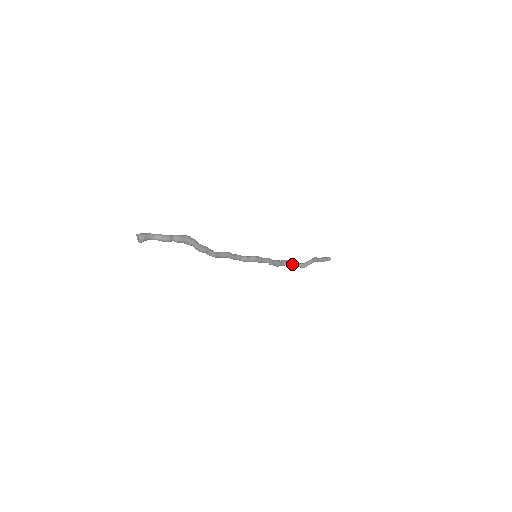
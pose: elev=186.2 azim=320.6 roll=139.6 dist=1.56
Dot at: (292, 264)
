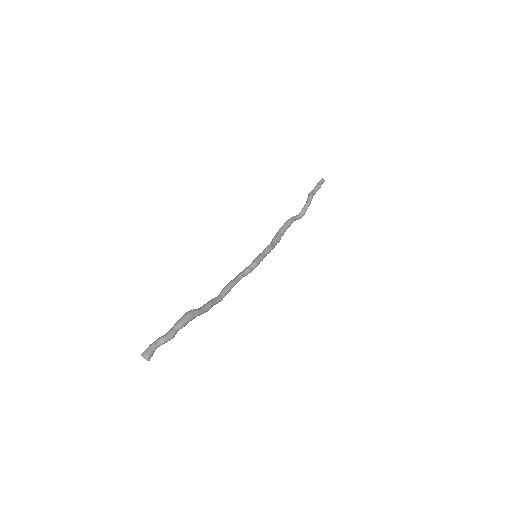
Dot at: occluded
